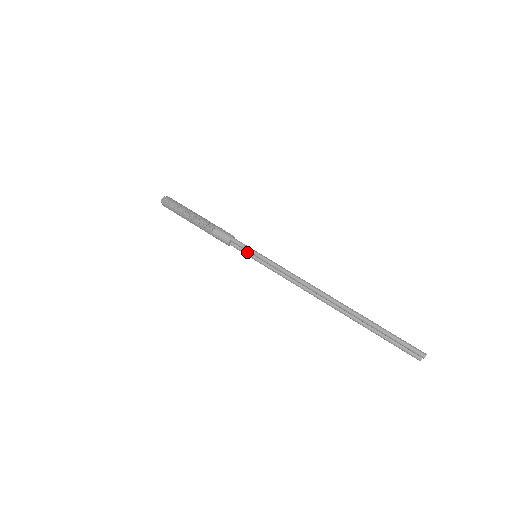
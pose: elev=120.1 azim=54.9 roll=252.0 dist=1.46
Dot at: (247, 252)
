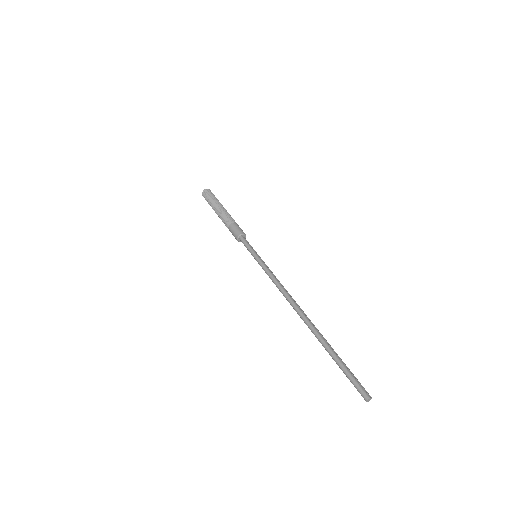
Dot at: occluded
